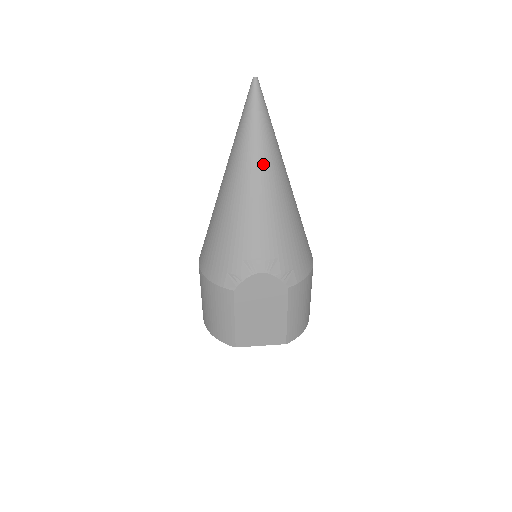
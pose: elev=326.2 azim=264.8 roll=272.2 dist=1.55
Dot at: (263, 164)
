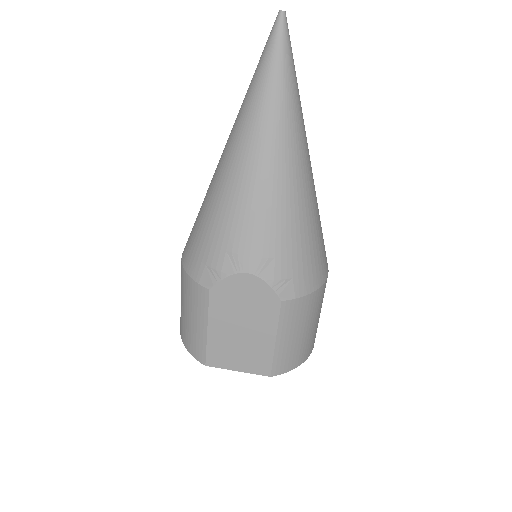
Dot at: (273, 128)
